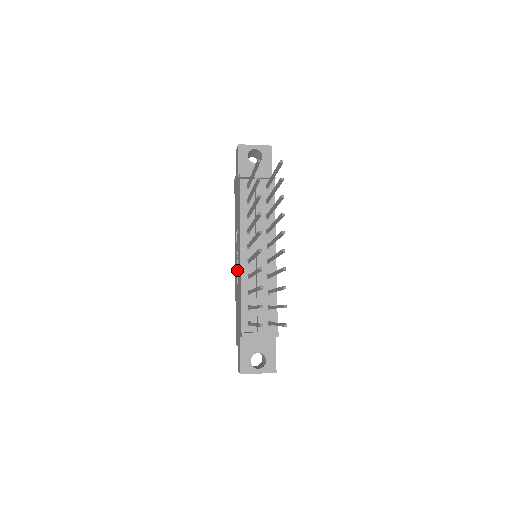
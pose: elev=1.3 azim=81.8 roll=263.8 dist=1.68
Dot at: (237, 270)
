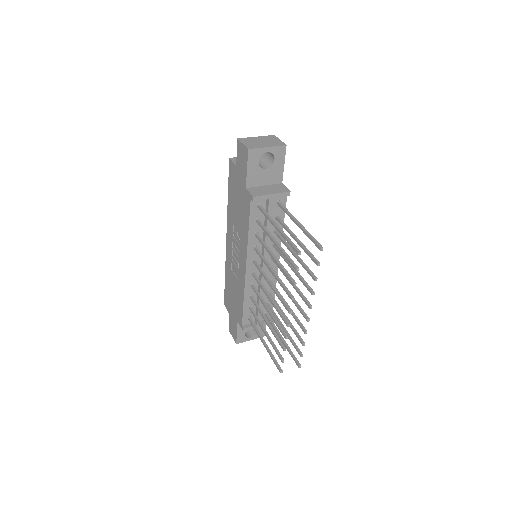
Dot at: (232, 258)
